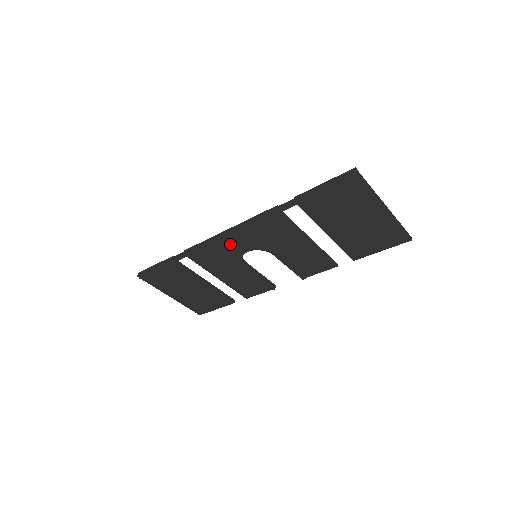
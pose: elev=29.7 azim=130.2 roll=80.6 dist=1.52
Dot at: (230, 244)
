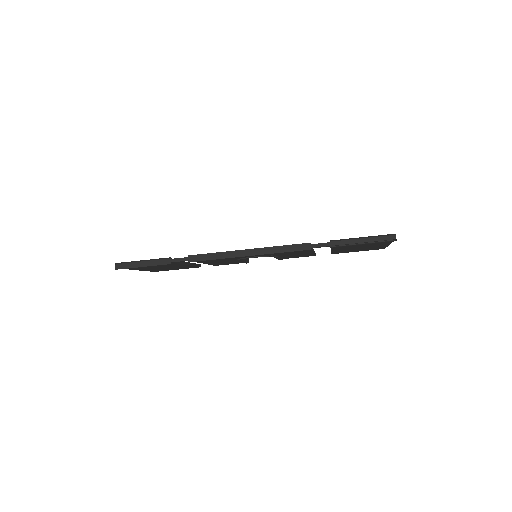
Dot at: occluded
